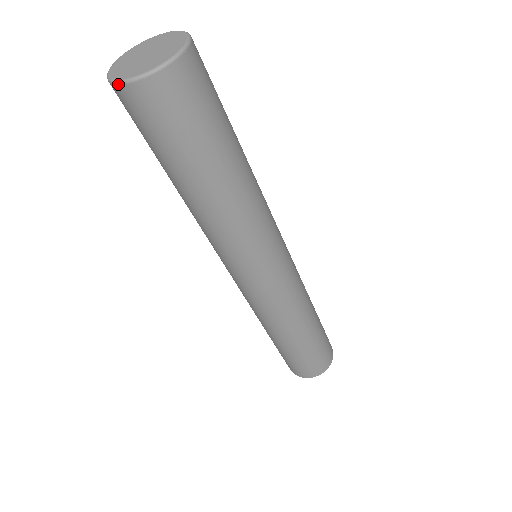
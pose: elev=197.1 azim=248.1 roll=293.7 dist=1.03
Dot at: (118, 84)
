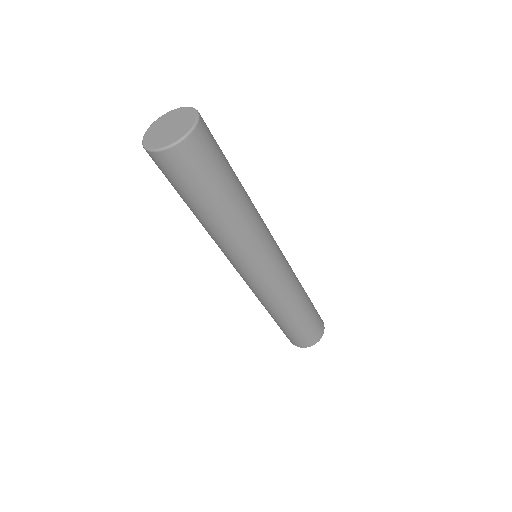
Dot at: (143, 139)
